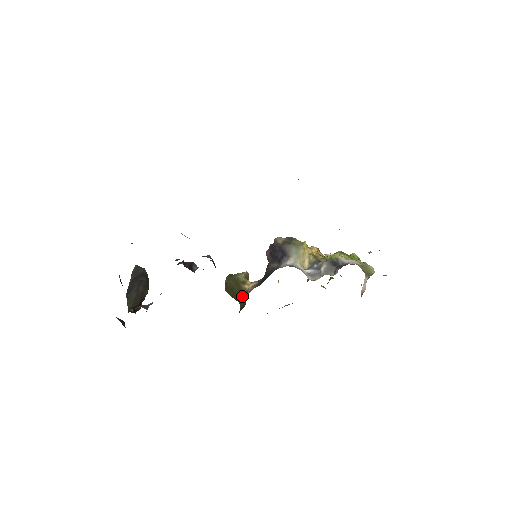
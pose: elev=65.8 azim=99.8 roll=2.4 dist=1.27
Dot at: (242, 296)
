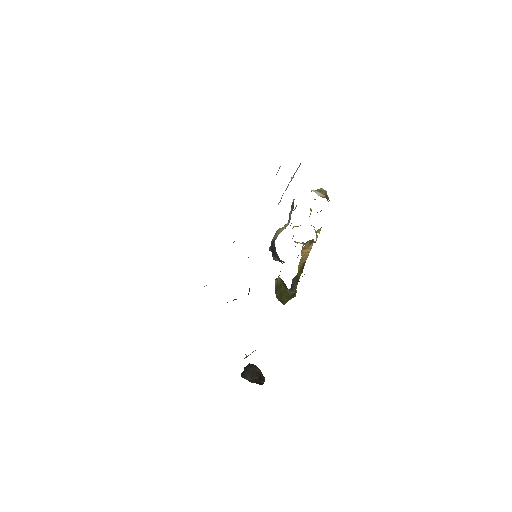
Dot at: (282, 284)
